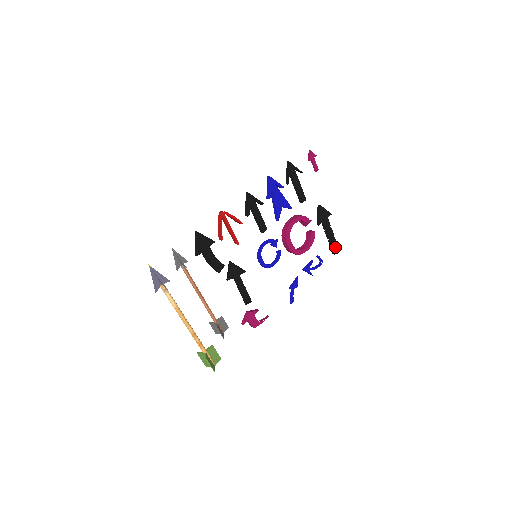
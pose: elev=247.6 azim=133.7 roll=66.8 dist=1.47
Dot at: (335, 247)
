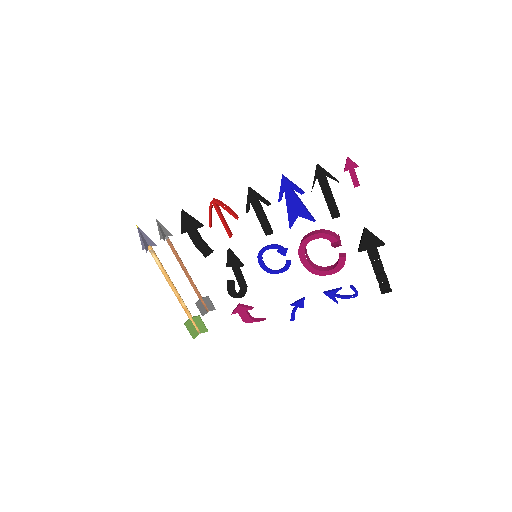
Dot at: (384, 285)
